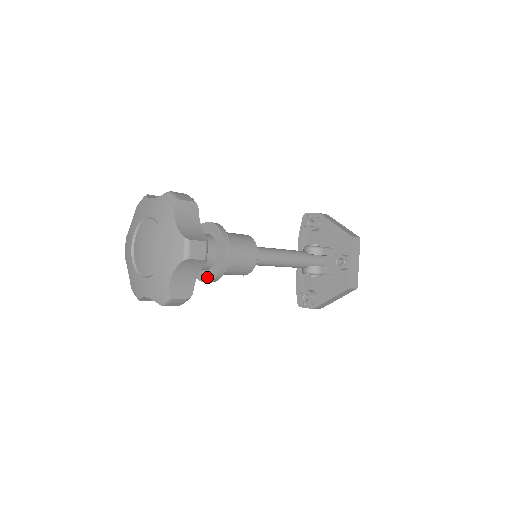
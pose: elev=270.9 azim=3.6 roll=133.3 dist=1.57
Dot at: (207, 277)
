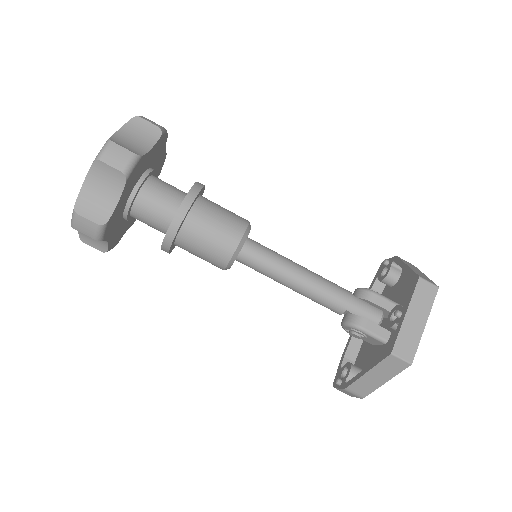
Dot at: occluded
